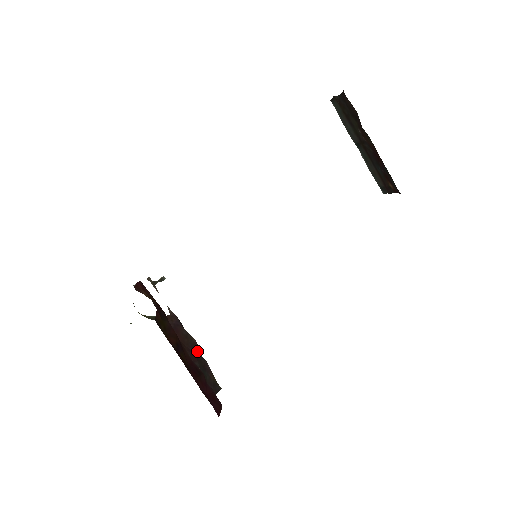
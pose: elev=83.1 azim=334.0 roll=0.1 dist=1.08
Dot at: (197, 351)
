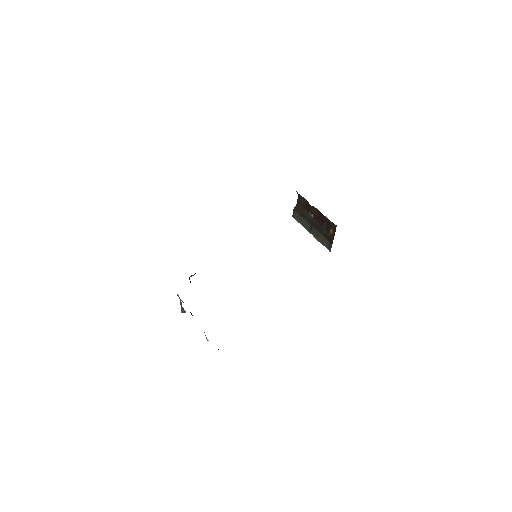
Dot at: occluded
